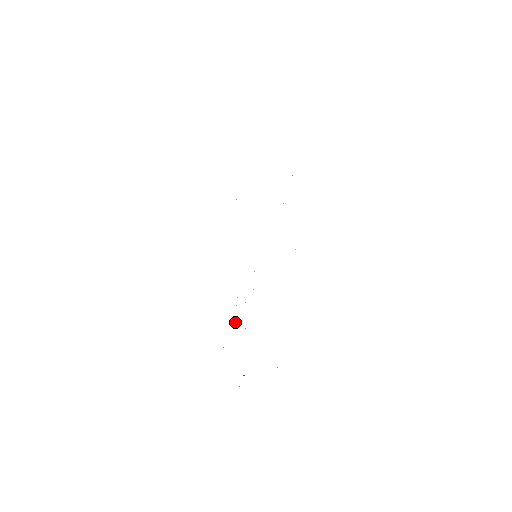
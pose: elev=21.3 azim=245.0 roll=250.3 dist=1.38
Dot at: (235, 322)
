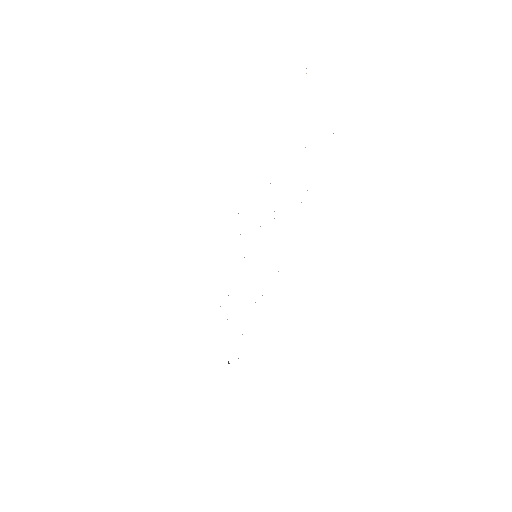
Dot at: occluded
